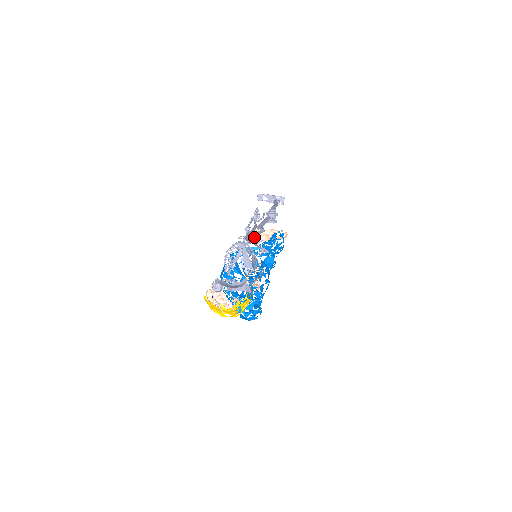
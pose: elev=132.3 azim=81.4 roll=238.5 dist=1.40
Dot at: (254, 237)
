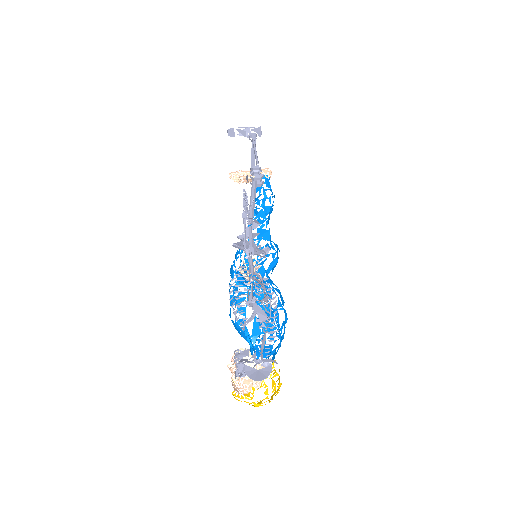
Dot at: occluded
